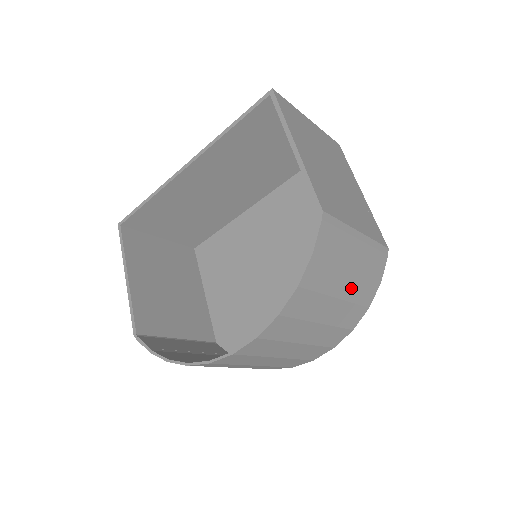
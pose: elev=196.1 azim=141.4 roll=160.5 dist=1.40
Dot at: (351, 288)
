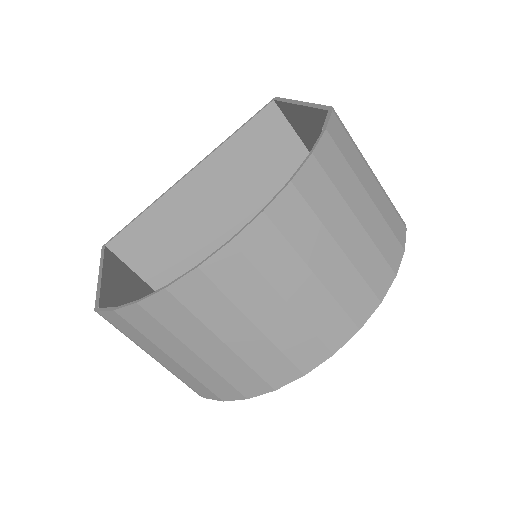
Dot at: (371, 222)
